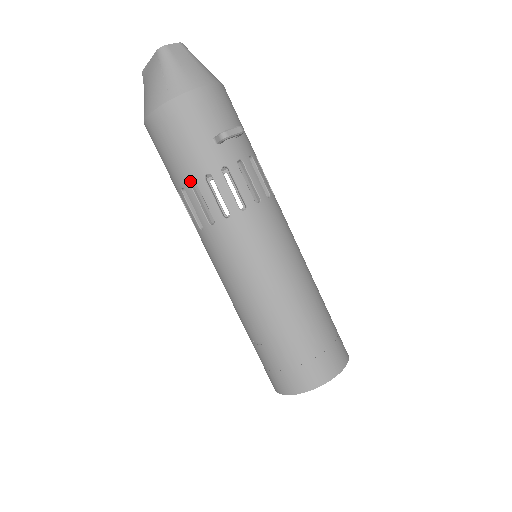
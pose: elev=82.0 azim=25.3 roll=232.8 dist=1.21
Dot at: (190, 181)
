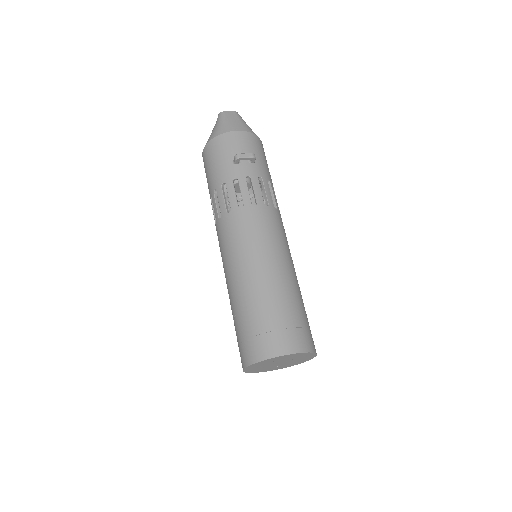
Dot at: (214, 189)
